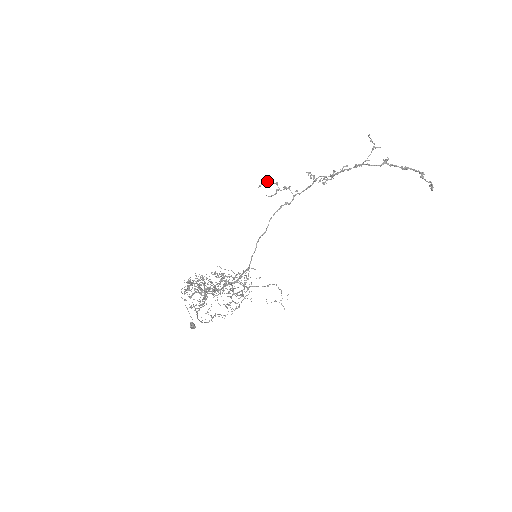
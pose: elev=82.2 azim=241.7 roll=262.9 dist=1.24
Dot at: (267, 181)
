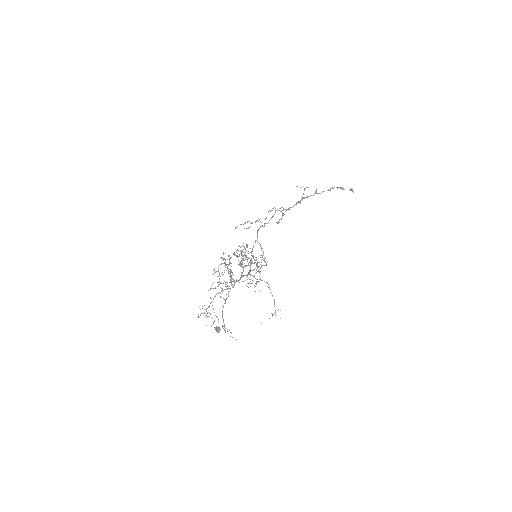
Dot at: (240, 224)
